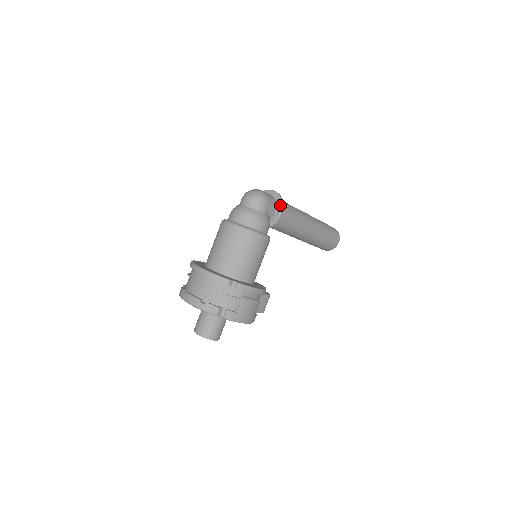
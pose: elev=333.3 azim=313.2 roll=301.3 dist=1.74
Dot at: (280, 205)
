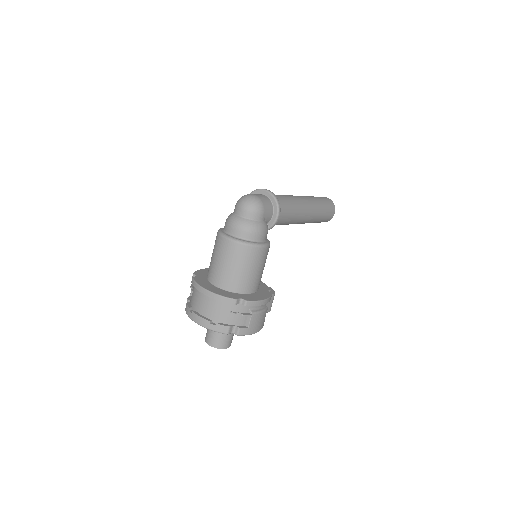
Dot at: (276, 207)
